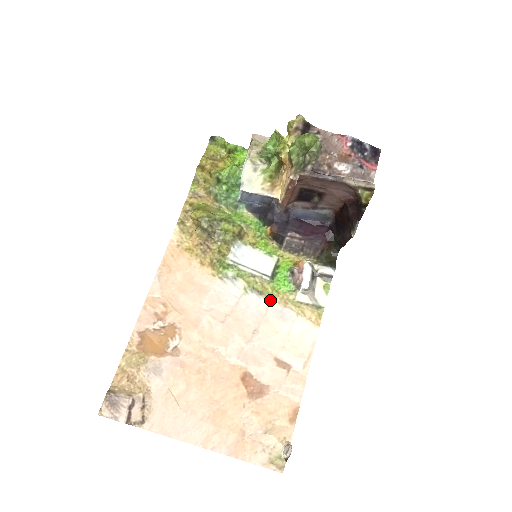
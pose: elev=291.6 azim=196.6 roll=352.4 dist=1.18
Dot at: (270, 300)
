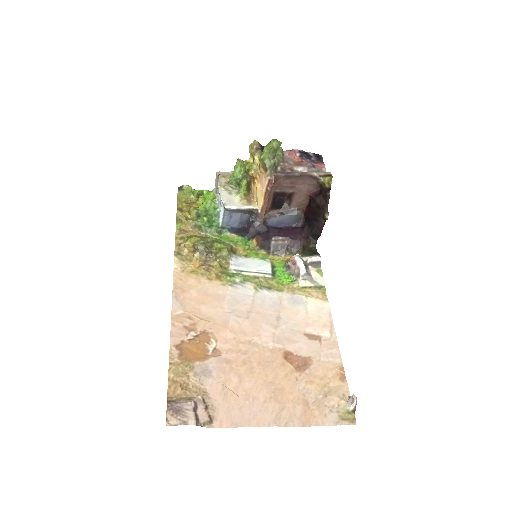
Dot at: (279, 292)
